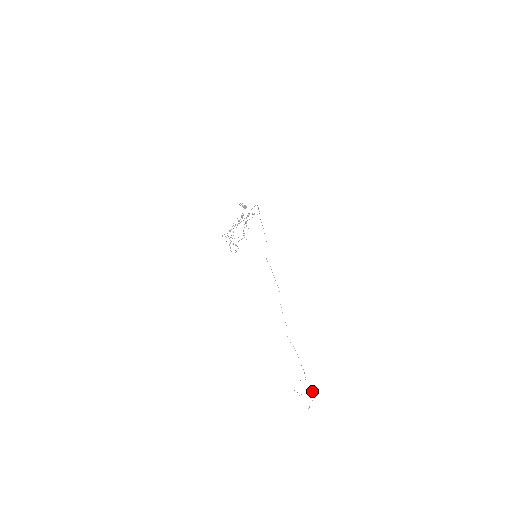
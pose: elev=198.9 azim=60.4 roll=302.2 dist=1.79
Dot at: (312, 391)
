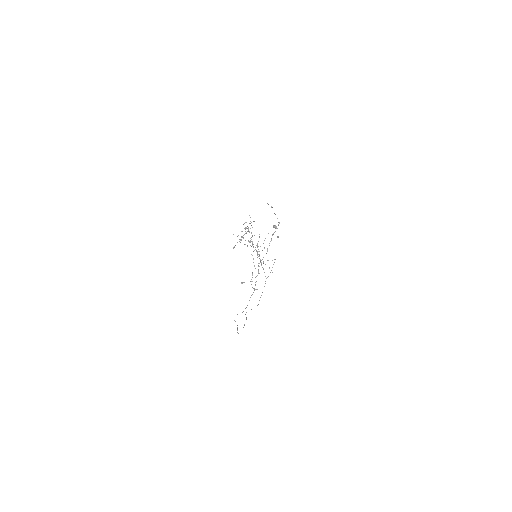
Dot at: (277, 237)
